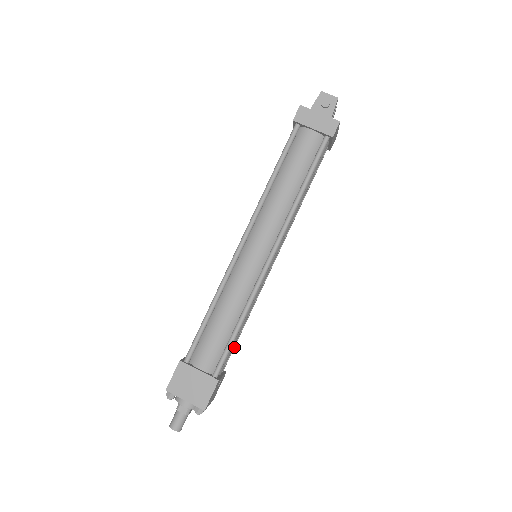
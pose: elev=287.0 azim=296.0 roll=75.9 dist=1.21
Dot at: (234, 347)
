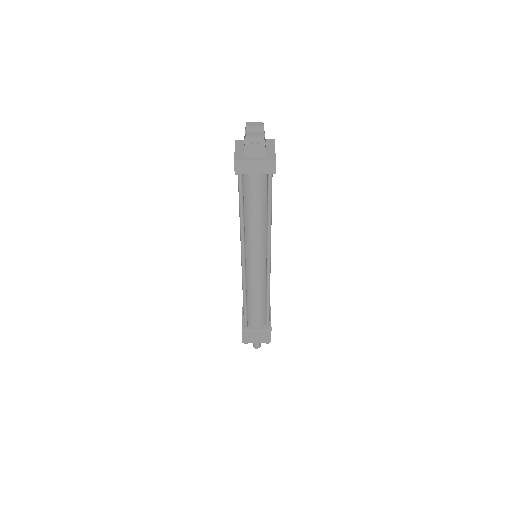
Dot at: occluded
